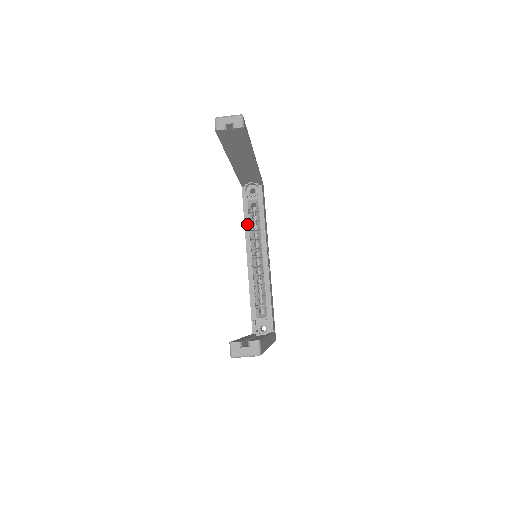
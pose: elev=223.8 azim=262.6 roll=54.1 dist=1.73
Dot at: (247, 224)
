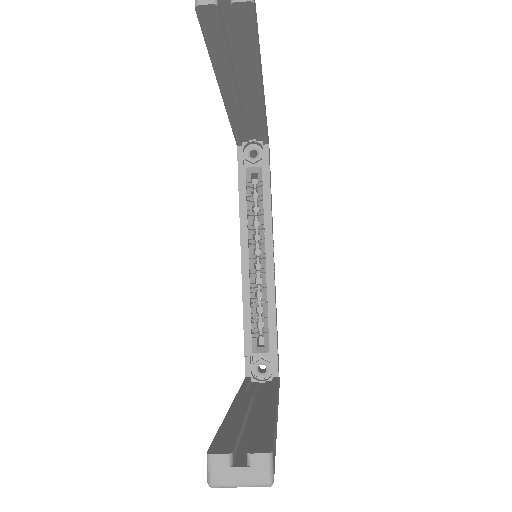
Dot at: (243, 205)
